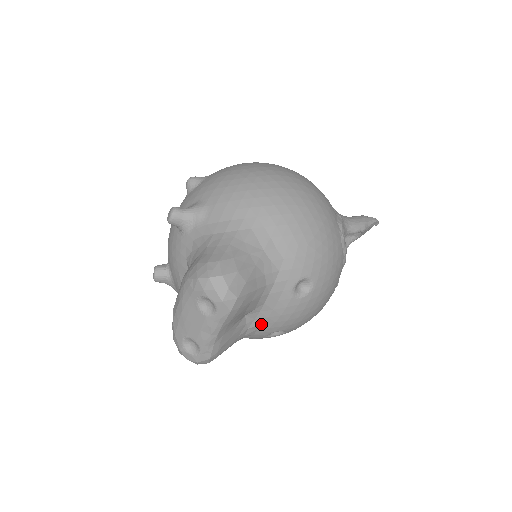
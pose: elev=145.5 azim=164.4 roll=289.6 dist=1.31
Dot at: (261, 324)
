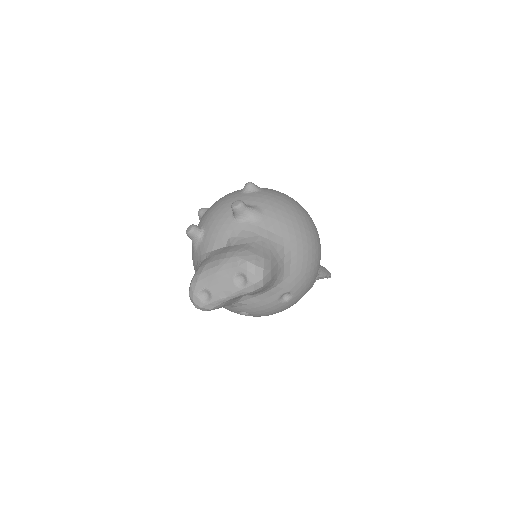
Dot at: (246, 304)
